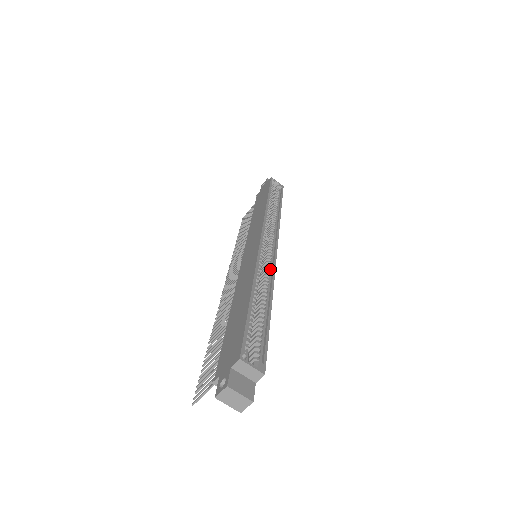
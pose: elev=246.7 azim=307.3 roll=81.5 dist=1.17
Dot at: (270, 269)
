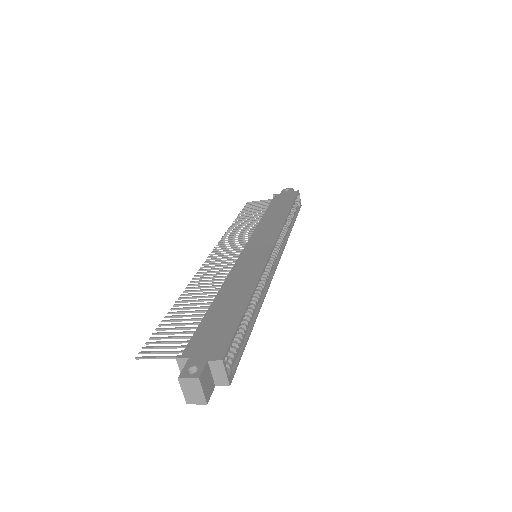
Dot at: (267, 281)
